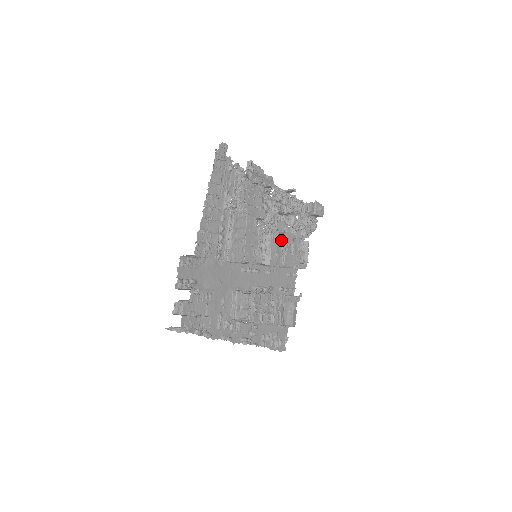
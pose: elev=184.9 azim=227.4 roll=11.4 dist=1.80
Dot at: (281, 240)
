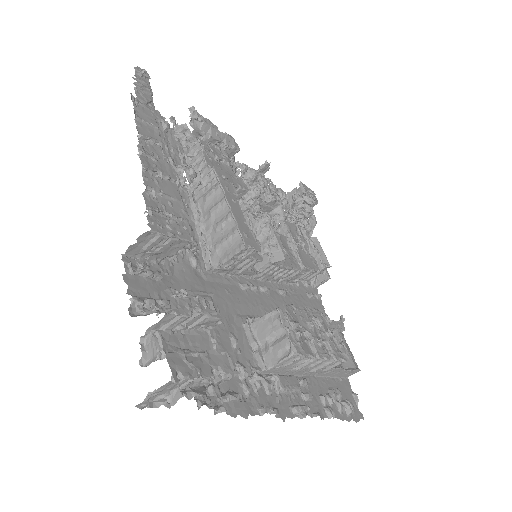
Dot at: occluded
